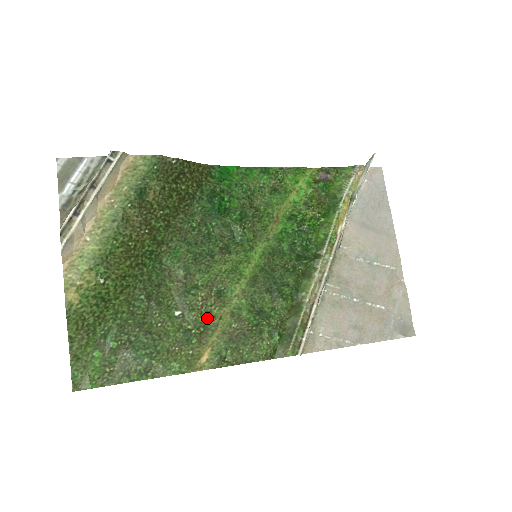
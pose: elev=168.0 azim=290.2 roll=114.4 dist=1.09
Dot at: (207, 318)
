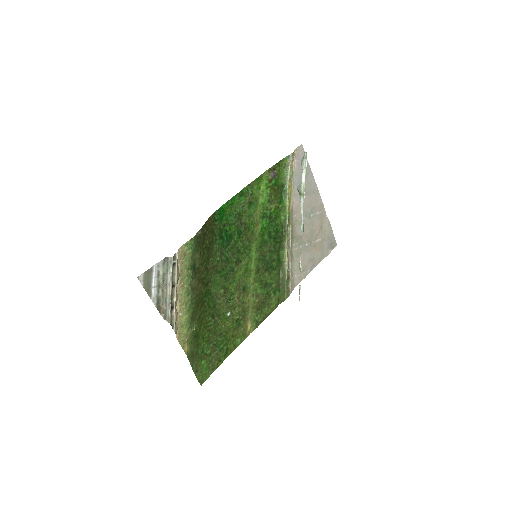
Dot at: (243, 306)
